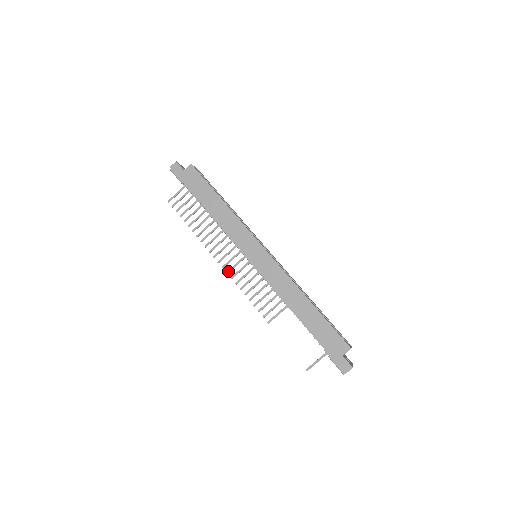
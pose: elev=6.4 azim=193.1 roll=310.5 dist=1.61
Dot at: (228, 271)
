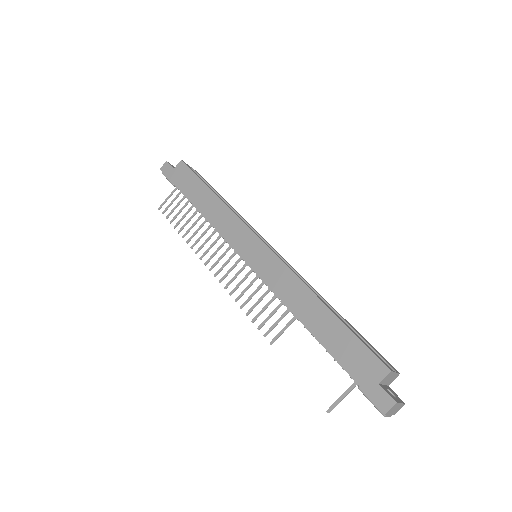
Dot at: (221, 279)
